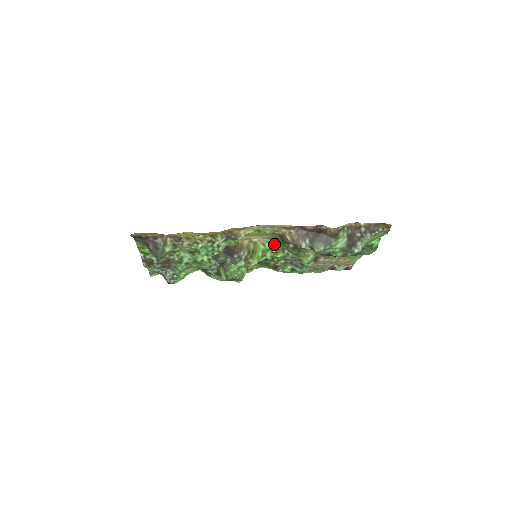
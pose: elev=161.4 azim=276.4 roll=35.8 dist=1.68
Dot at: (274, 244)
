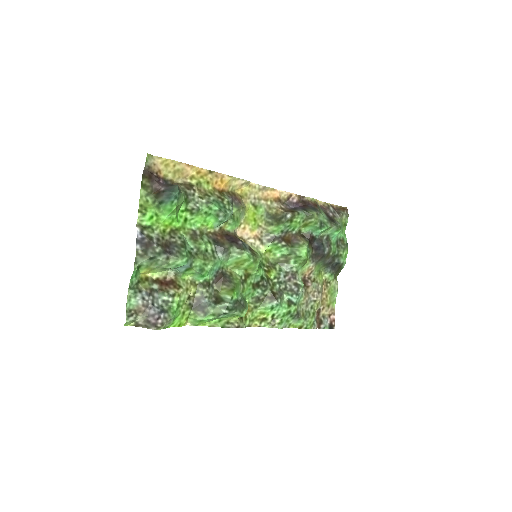
Dot at: (264, 258)
